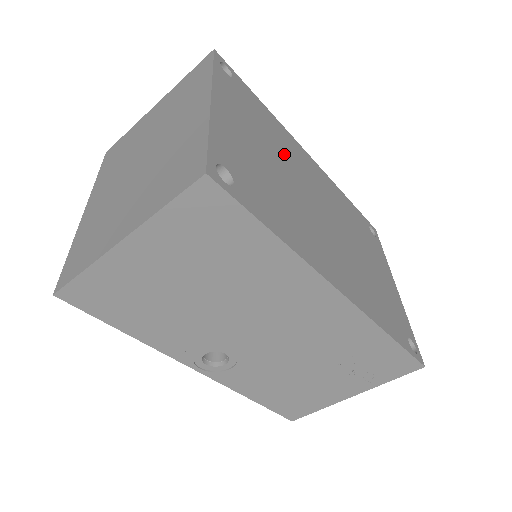
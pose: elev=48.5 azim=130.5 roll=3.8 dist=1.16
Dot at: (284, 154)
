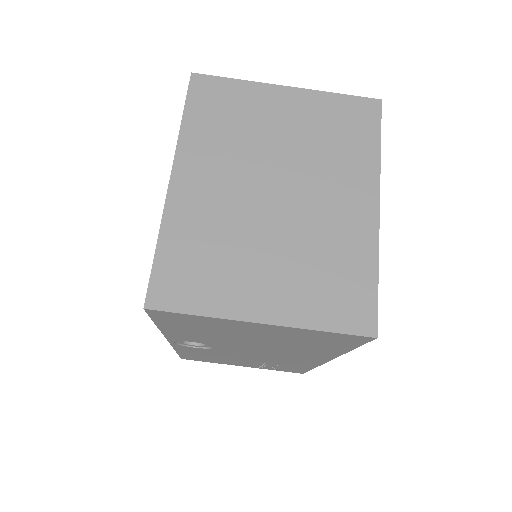
Dot at: occluded
